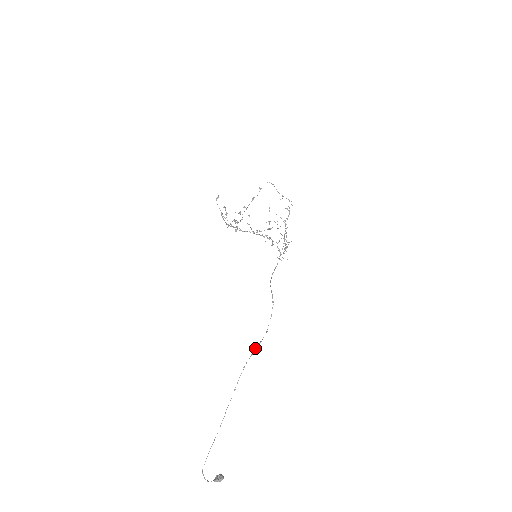
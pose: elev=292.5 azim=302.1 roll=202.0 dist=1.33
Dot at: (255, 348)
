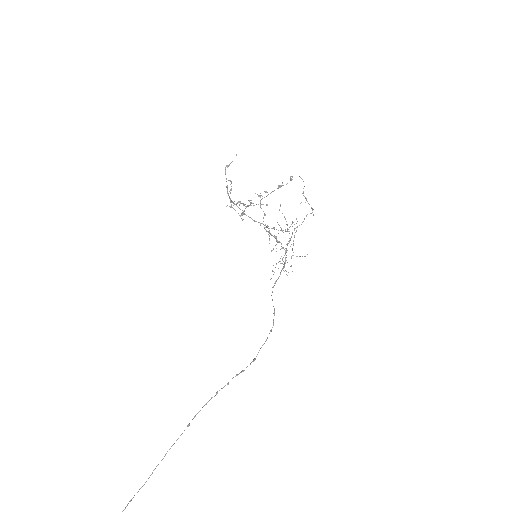
Dot at: occluded
